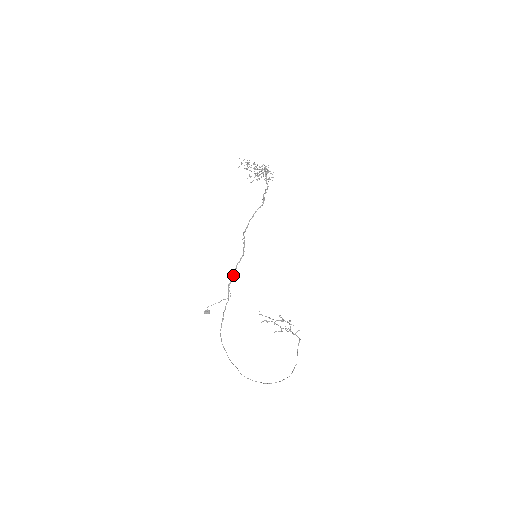
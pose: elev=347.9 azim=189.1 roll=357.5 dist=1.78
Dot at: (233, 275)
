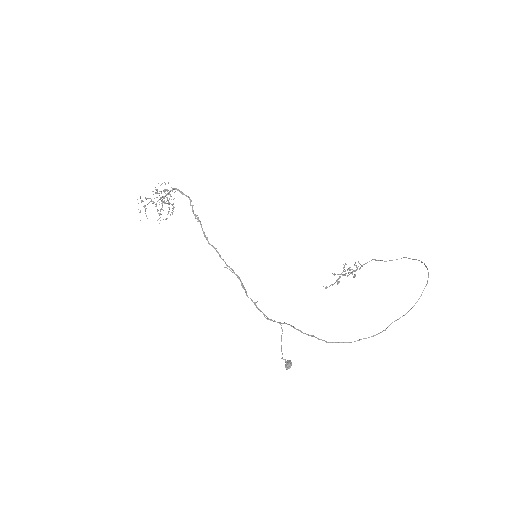
Dot at: (257, 307)
